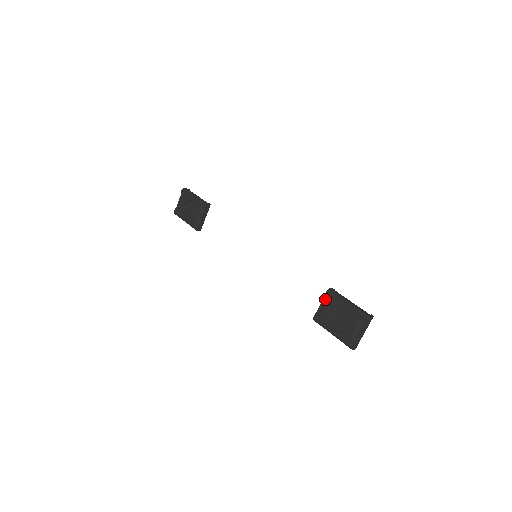
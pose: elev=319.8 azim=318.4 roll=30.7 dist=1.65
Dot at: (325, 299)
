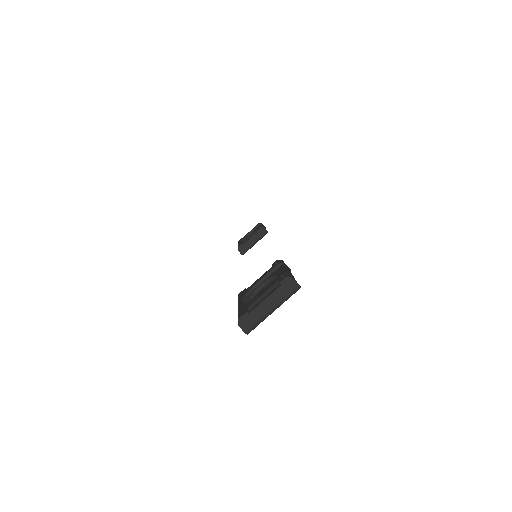
Dot at: occluded
